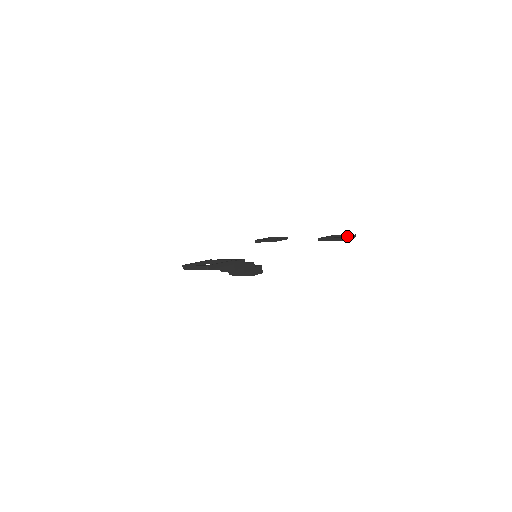
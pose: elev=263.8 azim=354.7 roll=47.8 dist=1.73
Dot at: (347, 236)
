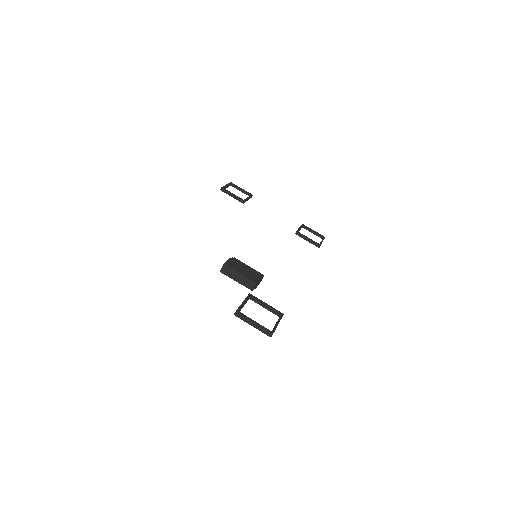
Dot at: occluded
